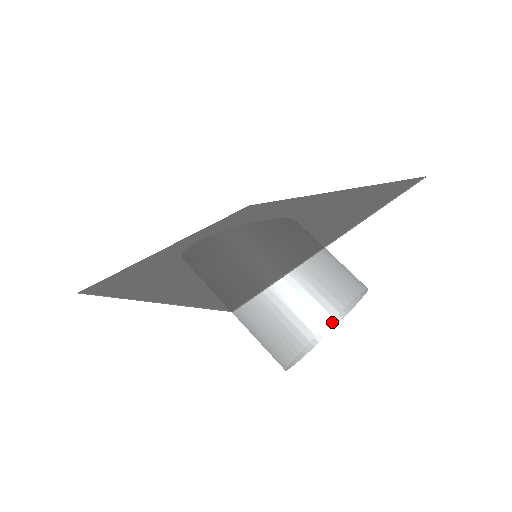
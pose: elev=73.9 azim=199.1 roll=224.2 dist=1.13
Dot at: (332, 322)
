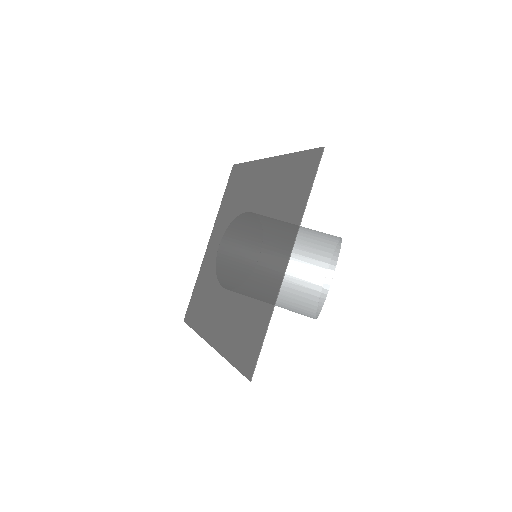
Dot at: (336, 250)
